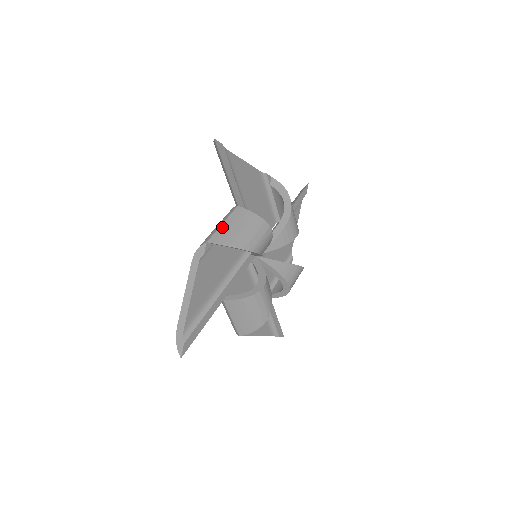
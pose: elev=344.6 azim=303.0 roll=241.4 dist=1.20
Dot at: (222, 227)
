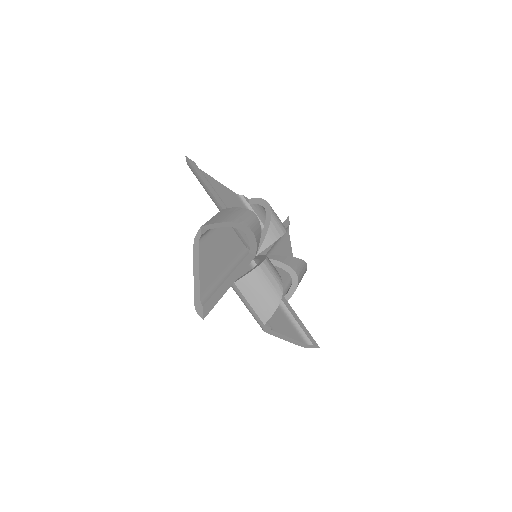
Dot at: (212, 218)
